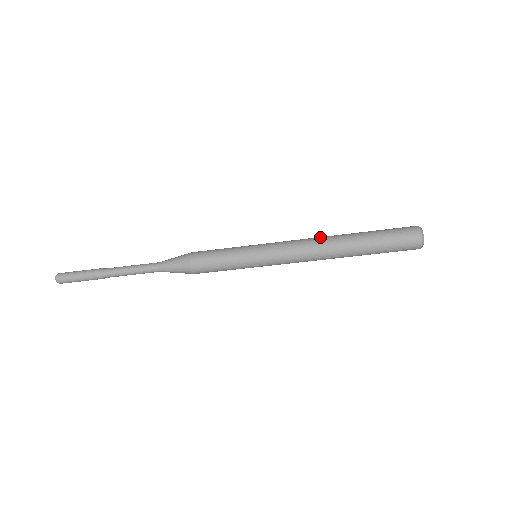
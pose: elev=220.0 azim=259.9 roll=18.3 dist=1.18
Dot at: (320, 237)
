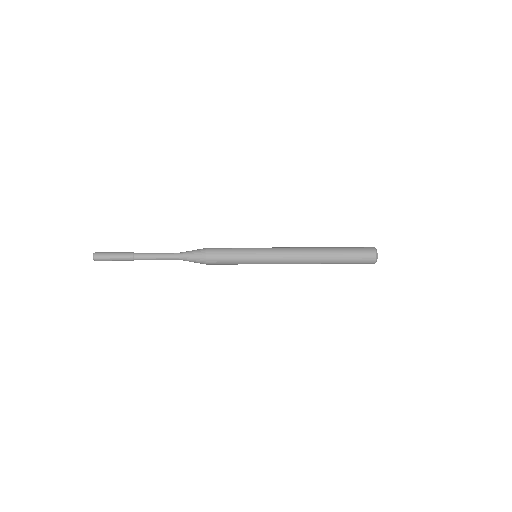
Dot at: (306, 255)
